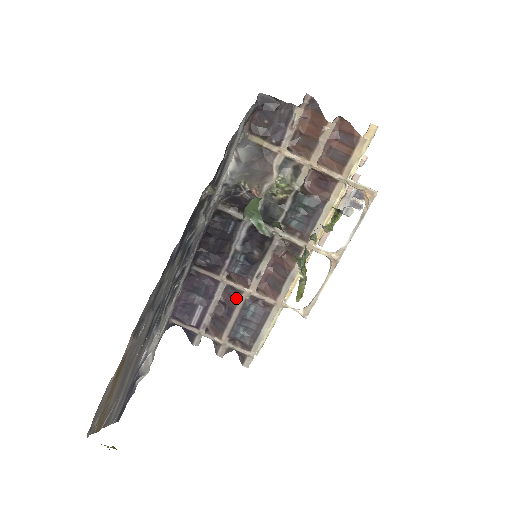
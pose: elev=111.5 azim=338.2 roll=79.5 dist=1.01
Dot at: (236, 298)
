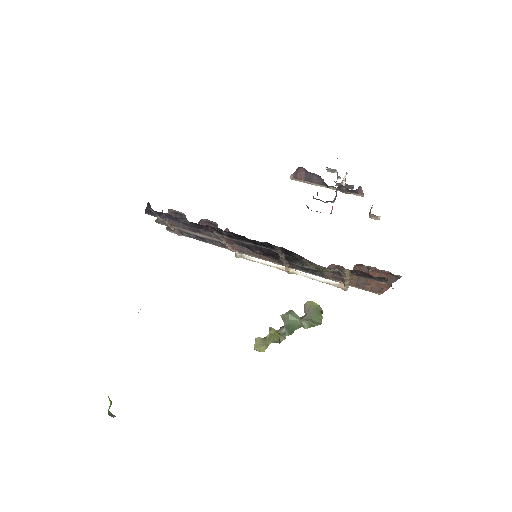
Dot at: (212, 235)
